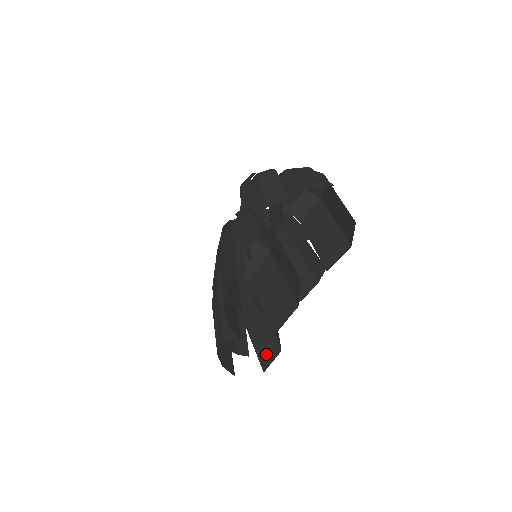
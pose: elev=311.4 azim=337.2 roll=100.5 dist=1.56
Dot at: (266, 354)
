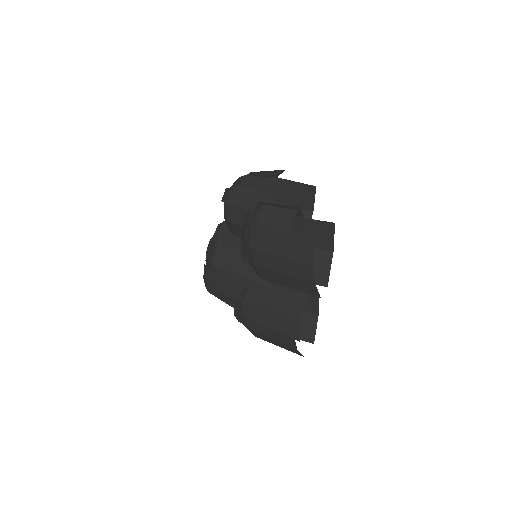
Dot at: (305, 329)
